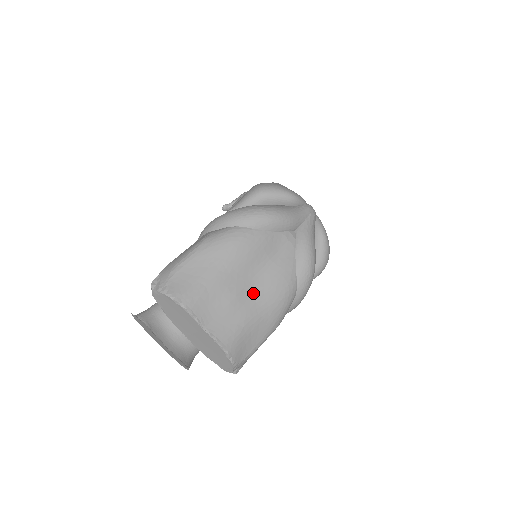
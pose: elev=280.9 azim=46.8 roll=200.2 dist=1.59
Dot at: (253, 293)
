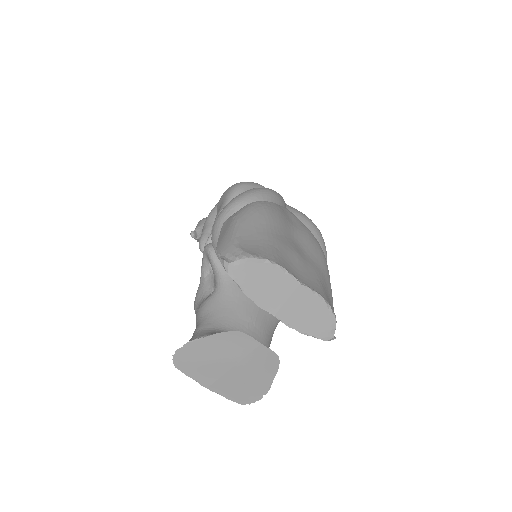
Dot at: (304, 252)
